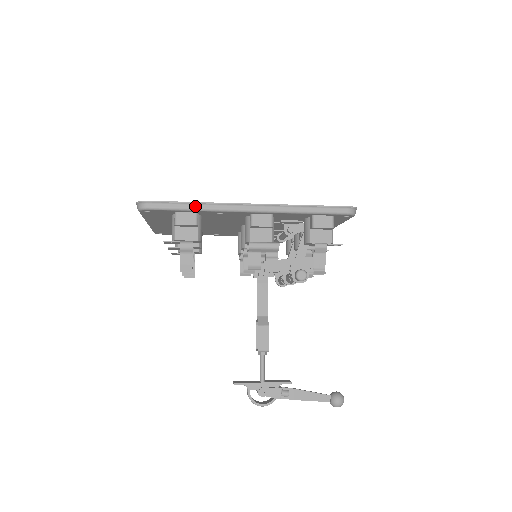
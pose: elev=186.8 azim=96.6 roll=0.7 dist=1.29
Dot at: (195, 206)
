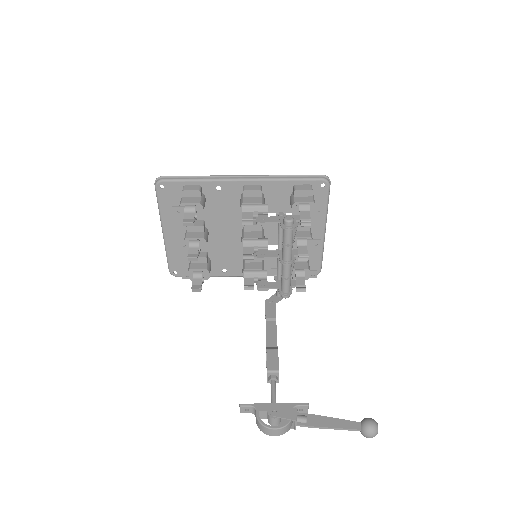
Dot at: (199, 178)
